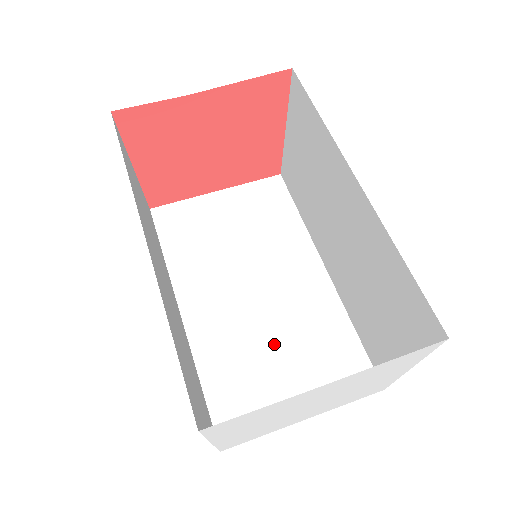
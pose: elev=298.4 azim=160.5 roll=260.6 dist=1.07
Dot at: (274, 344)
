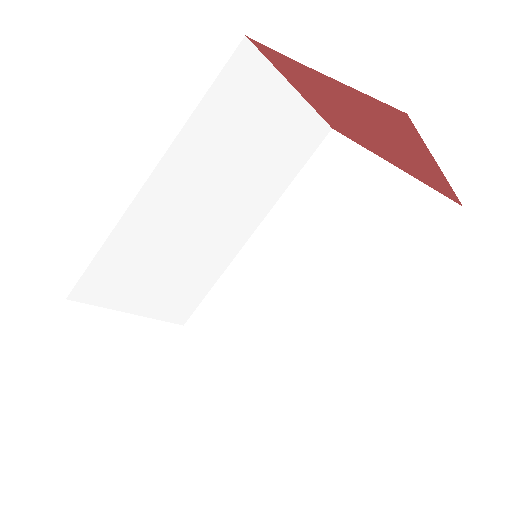
Dot at: (262, 321)
